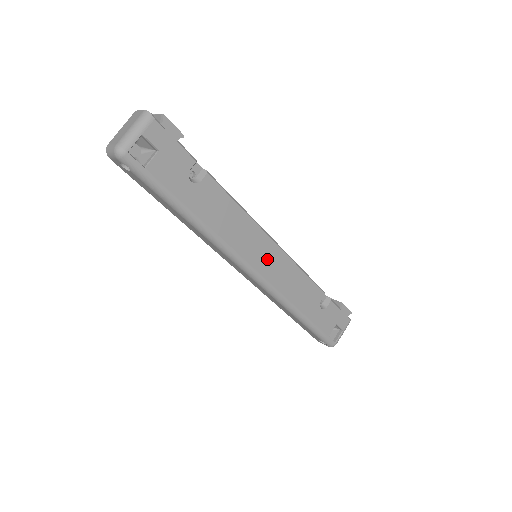
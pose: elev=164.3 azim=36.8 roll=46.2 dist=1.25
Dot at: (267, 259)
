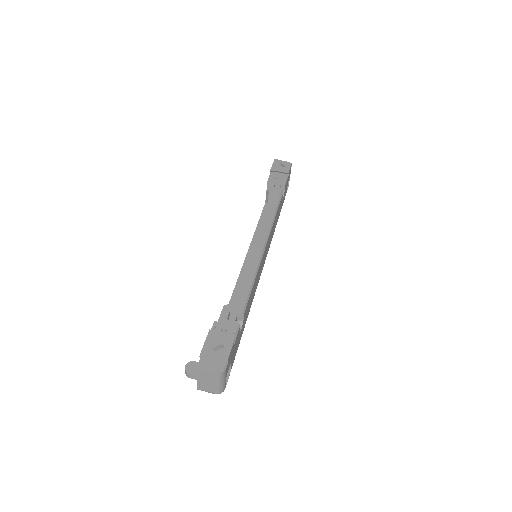
Dot at: occluded
